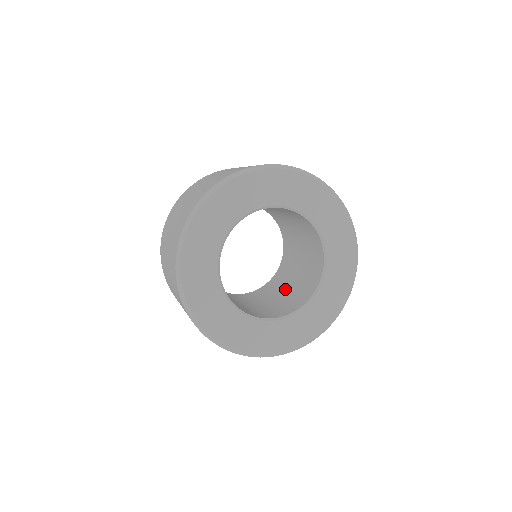
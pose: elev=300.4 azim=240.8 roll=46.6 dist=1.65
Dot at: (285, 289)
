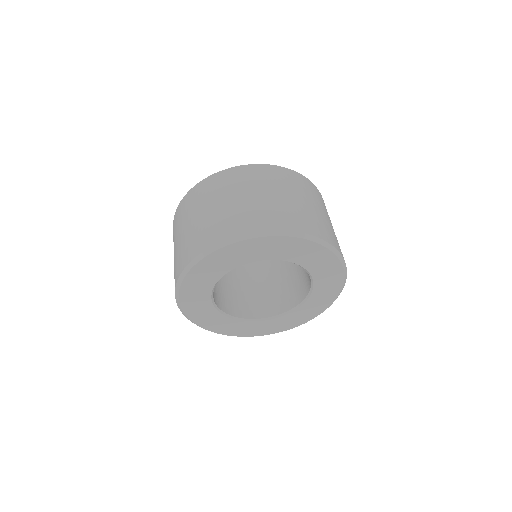
Dot at: (270, 279)
